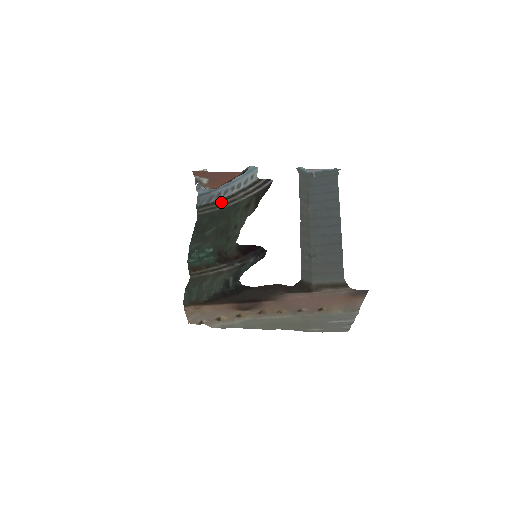
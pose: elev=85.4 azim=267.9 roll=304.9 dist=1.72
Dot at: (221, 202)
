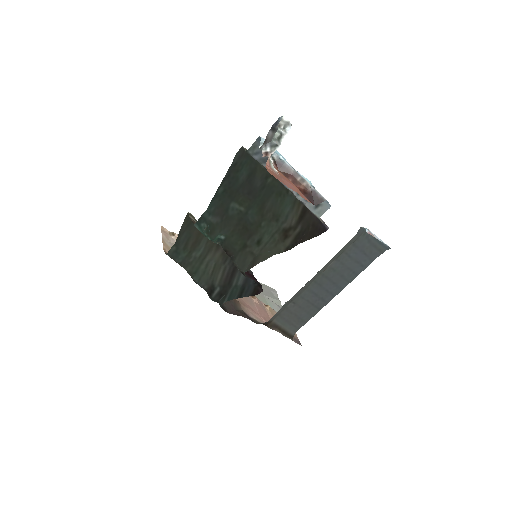
Dot at: occluded
